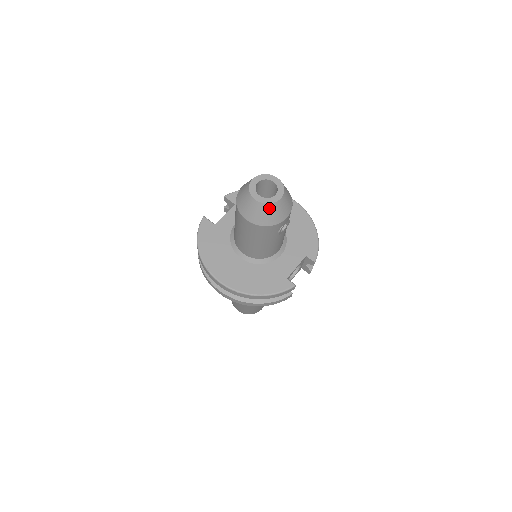
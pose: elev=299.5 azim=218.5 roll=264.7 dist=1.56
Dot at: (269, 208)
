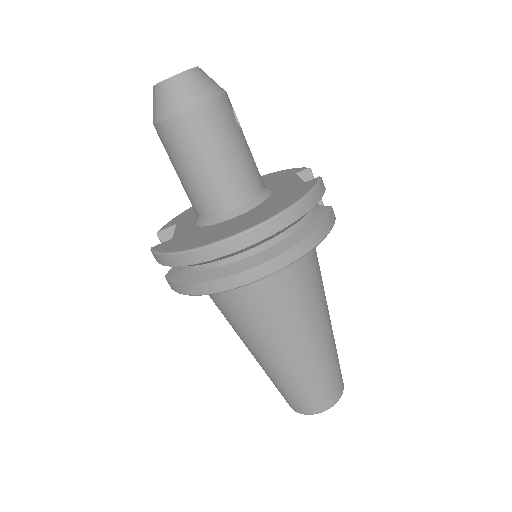
Dot at: (196, 75)
